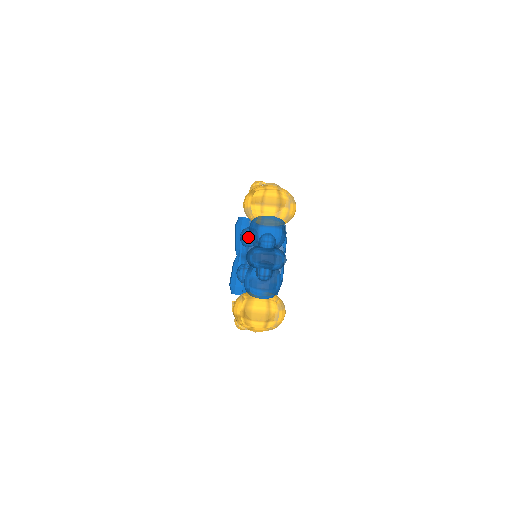
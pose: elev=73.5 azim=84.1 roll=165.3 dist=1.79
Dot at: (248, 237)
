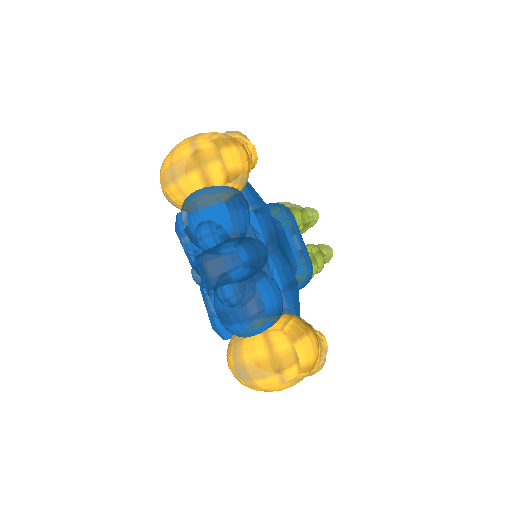
Dot at: (188, 242)
